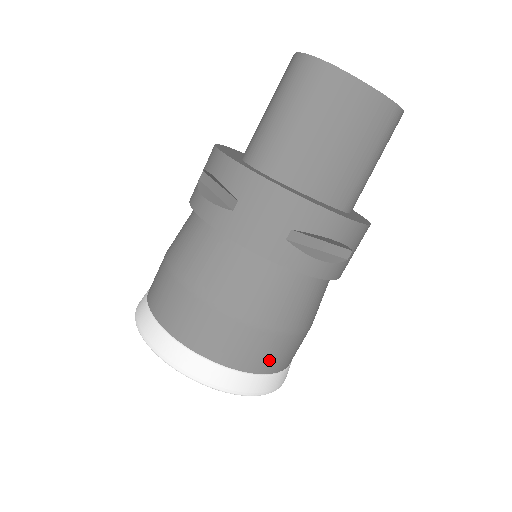
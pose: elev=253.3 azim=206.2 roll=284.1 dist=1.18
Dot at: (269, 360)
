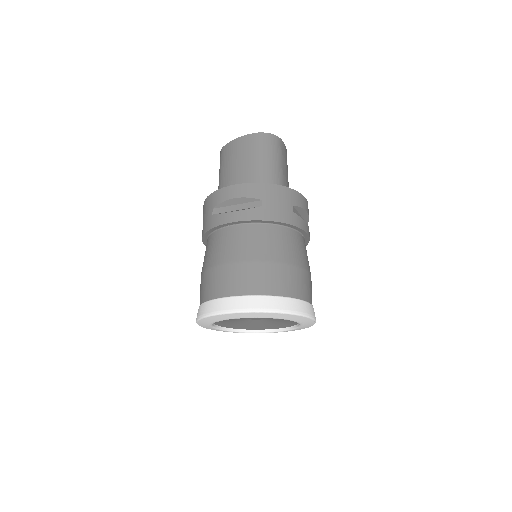
Dot at: (235, 284)
